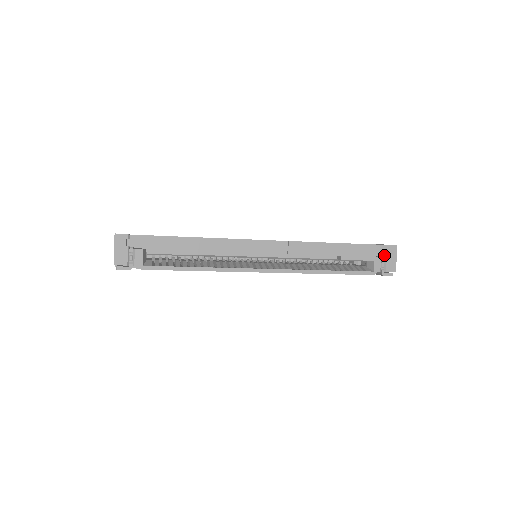
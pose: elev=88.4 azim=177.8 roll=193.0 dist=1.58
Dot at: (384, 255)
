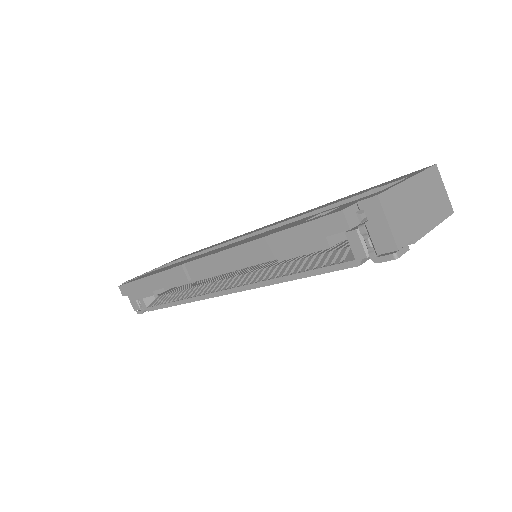
Dot at: occluded
